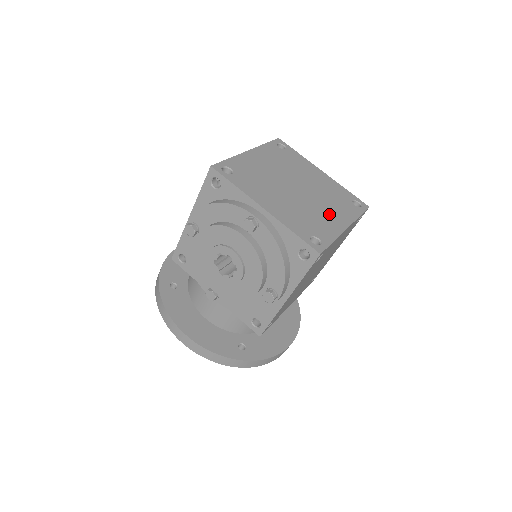
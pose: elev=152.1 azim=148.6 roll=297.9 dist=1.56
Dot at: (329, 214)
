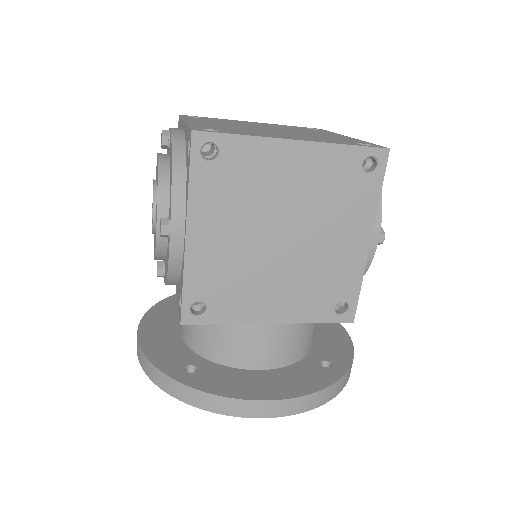
Dot at: (284, 135)
